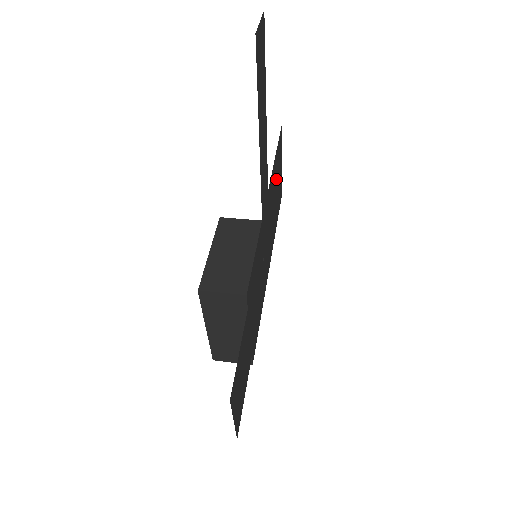
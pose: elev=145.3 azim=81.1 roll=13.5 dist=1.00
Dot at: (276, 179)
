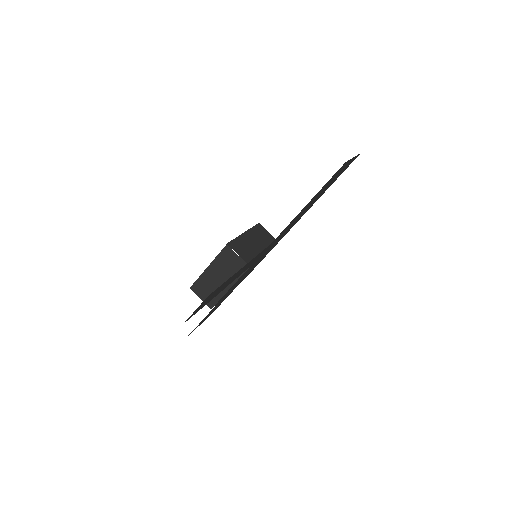
Dot at: (317, 195)
